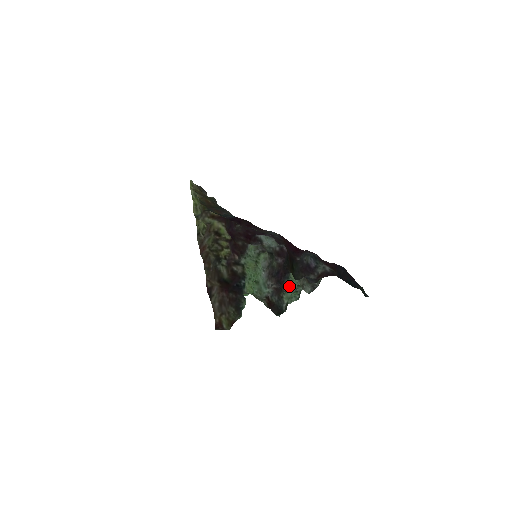
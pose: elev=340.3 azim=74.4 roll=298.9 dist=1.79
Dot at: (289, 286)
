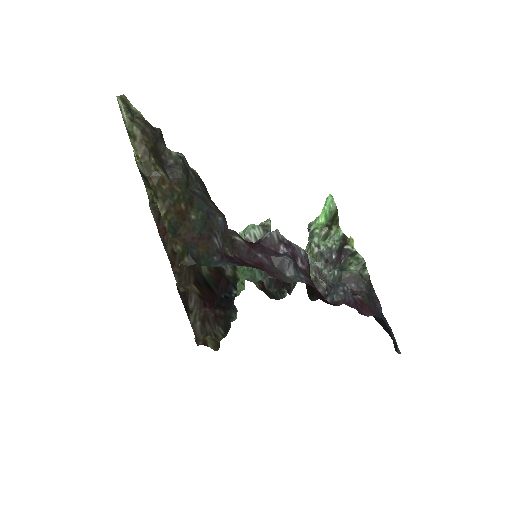
Dot at: (296, 283)
